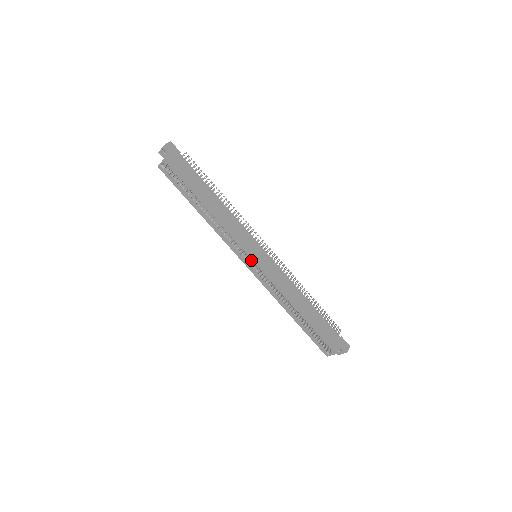
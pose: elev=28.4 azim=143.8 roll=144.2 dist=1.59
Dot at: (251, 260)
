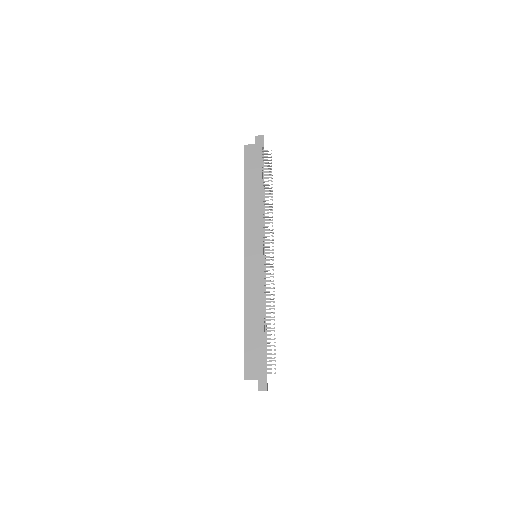
Dot at: (247, 255)
